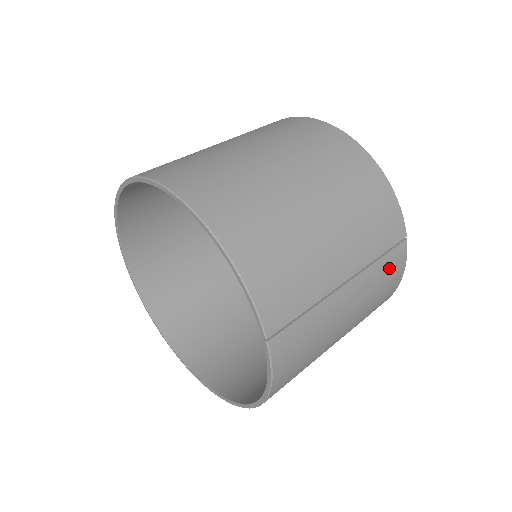
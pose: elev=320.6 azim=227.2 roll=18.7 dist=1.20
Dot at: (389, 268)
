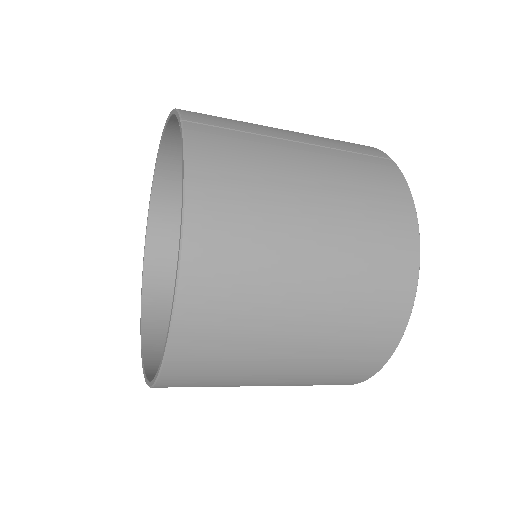
Dot at: (371, 166)
